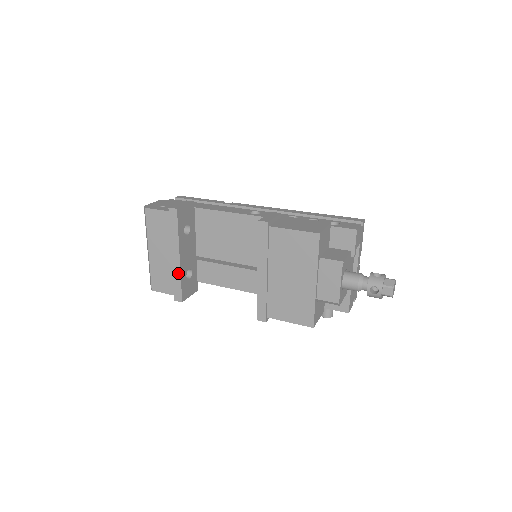
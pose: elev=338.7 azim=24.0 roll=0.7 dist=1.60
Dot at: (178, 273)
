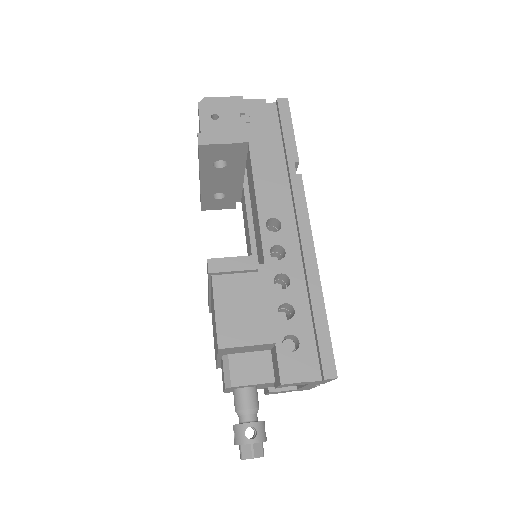
Dot at: (200, 190)
